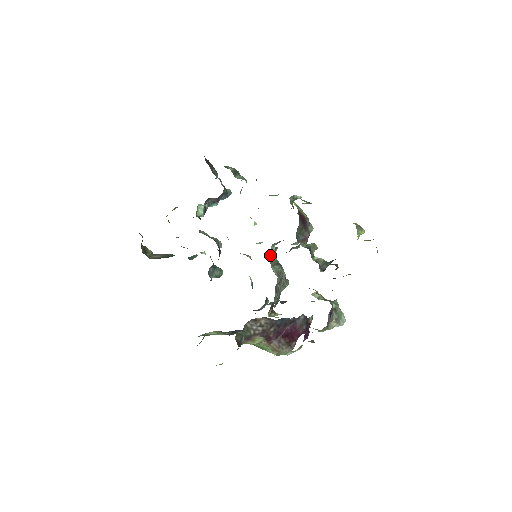
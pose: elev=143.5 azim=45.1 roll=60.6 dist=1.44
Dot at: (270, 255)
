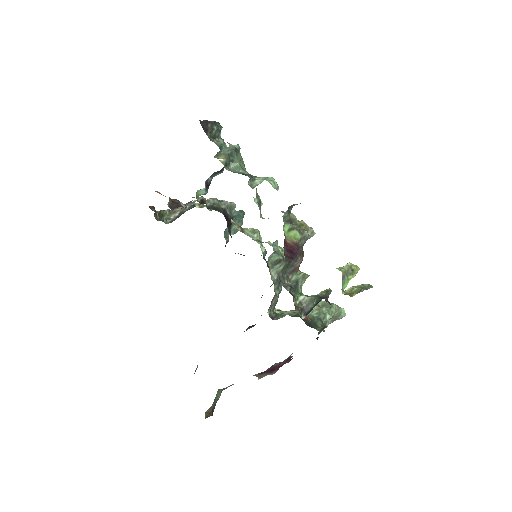
Dot at: (269, 258)
